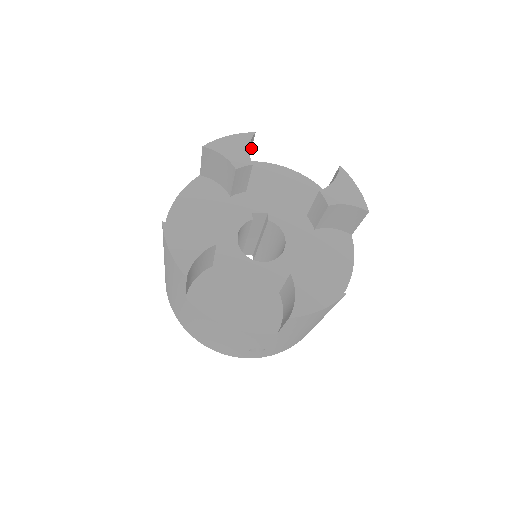
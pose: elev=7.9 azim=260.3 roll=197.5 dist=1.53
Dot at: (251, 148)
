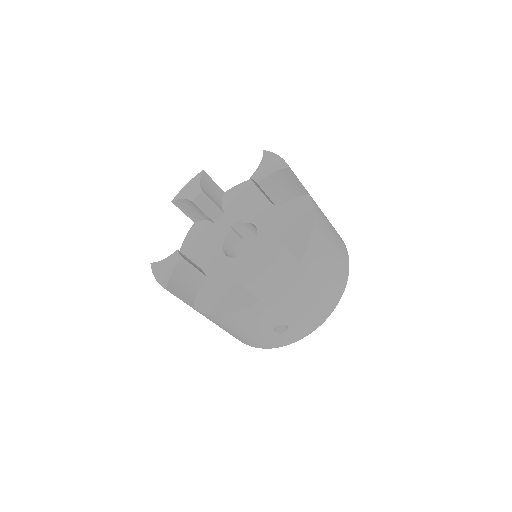
Dot at: (214, 182)
